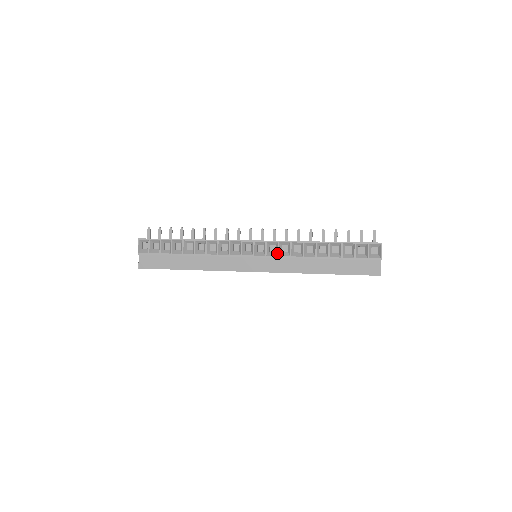
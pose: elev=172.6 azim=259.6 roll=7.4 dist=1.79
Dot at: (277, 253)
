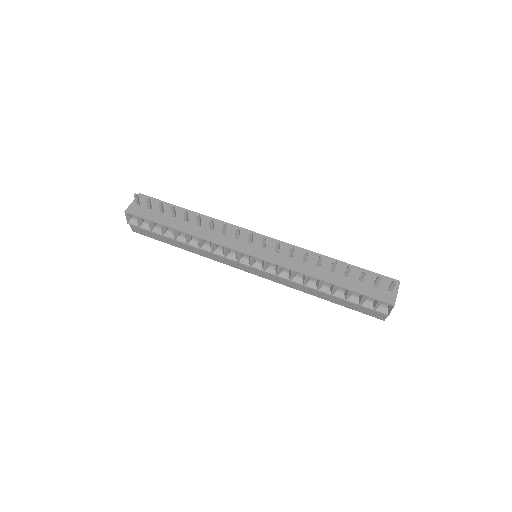
Dot at: (276, 273)
